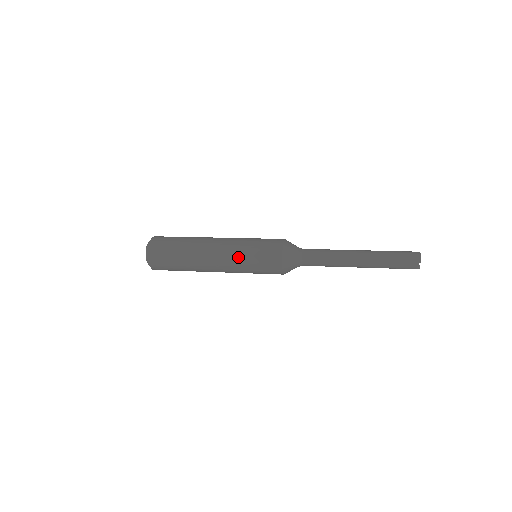
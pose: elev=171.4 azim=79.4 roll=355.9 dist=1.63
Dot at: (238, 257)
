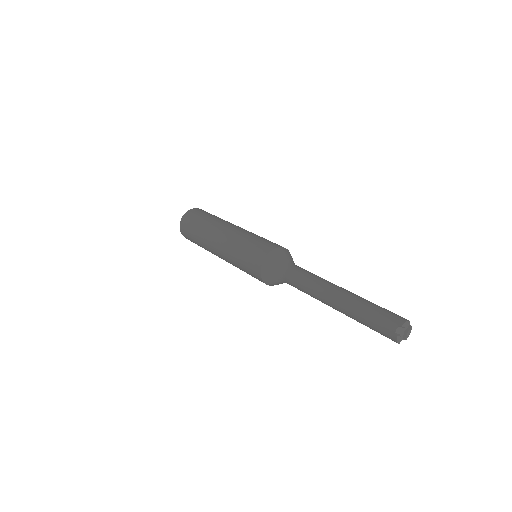
Dot at: (238, 238)
